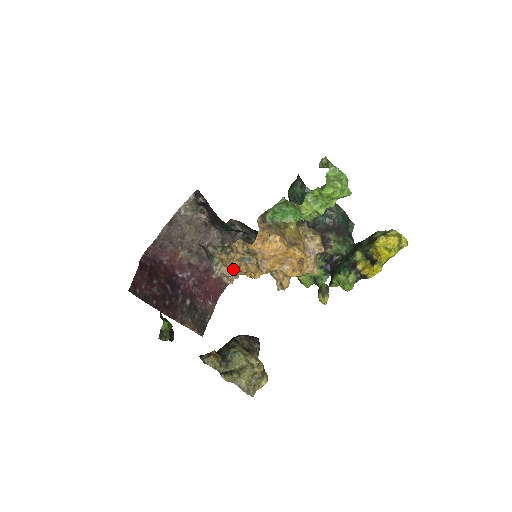
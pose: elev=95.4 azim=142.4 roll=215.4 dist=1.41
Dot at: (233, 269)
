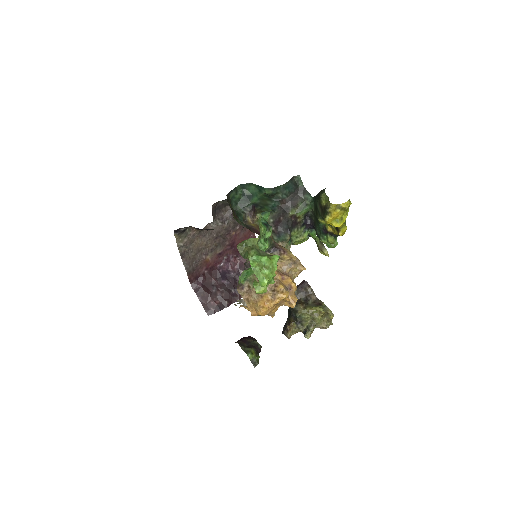
Dot at: occluded
